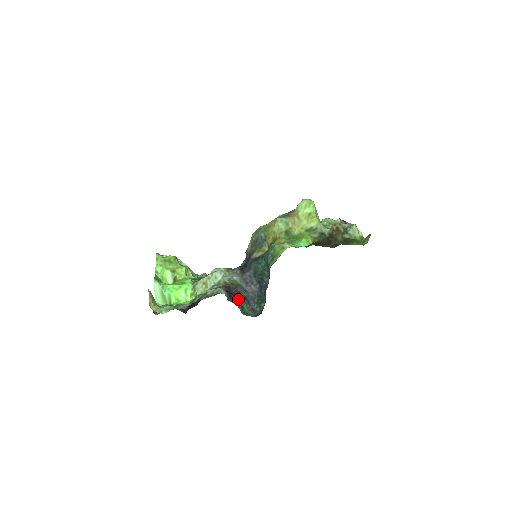
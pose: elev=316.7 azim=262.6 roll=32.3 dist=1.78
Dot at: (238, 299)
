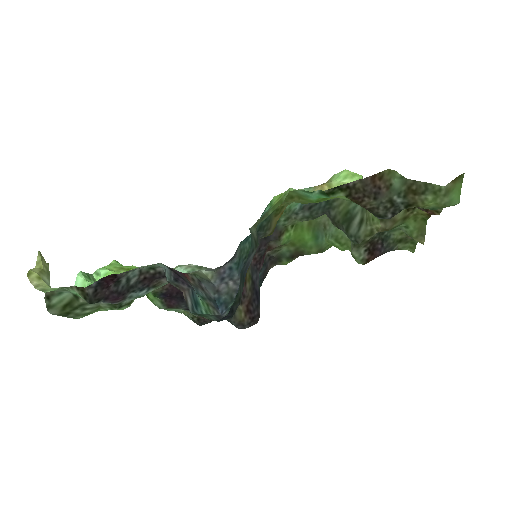
Dot at: (190, 287)
